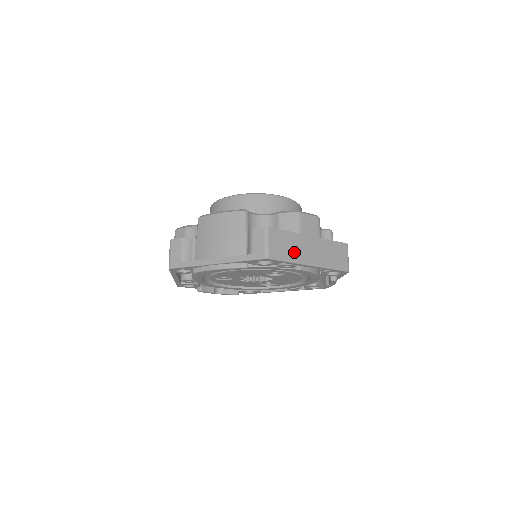
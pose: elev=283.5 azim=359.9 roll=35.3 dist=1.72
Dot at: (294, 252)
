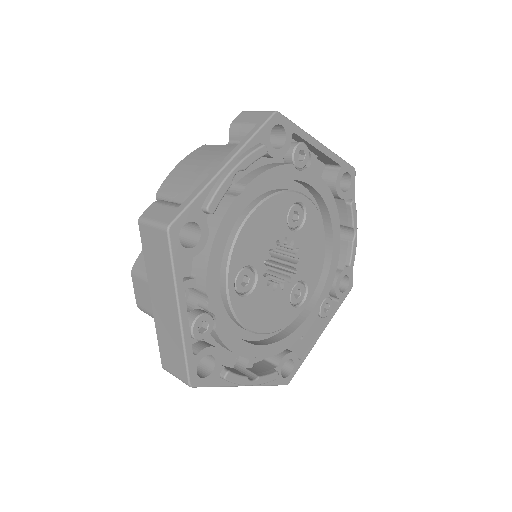
Dot at: occluded
